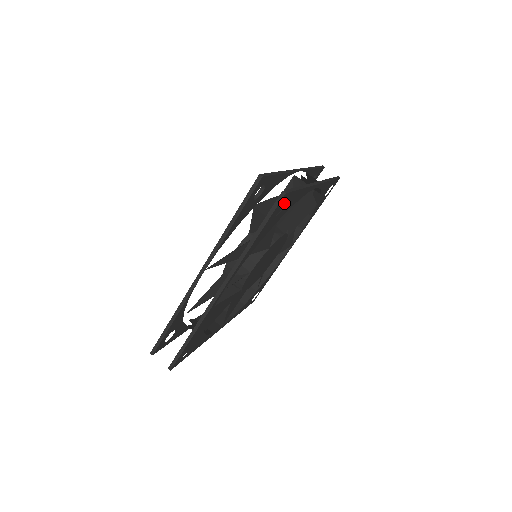
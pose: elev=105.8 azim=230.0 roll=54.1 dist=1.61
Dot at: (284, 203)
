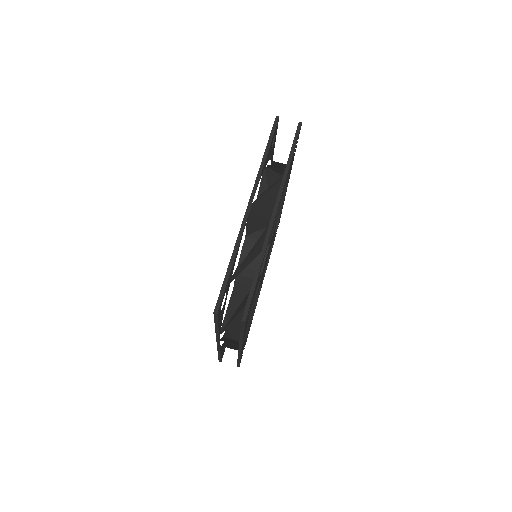
Dot at: occluded
